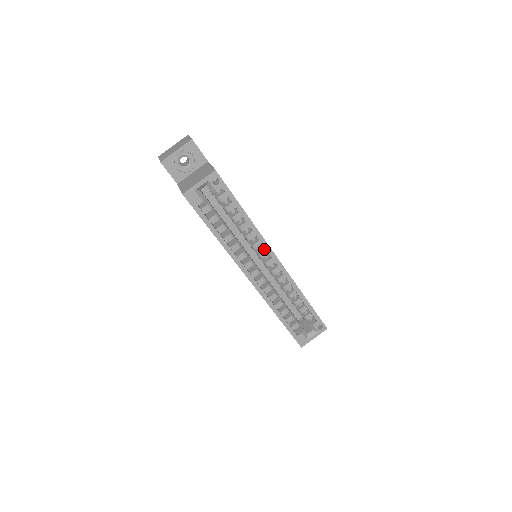
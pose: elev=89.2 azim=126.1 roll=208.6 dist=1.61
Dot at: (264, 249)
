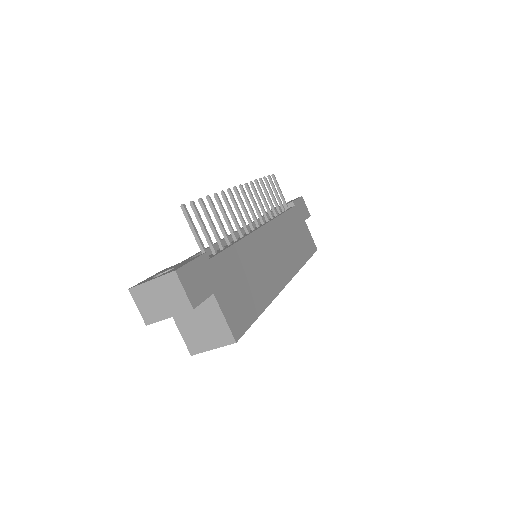
Dot at: occluded
